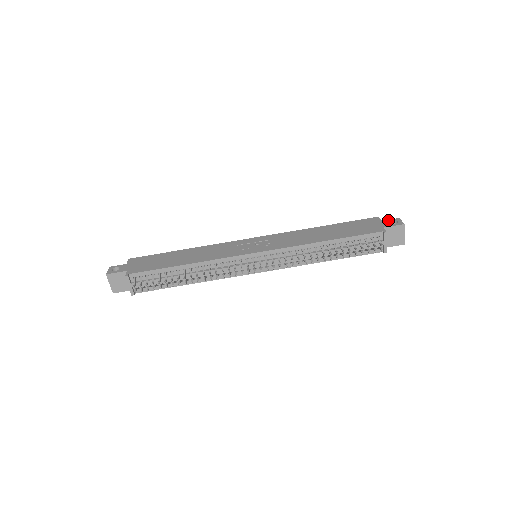
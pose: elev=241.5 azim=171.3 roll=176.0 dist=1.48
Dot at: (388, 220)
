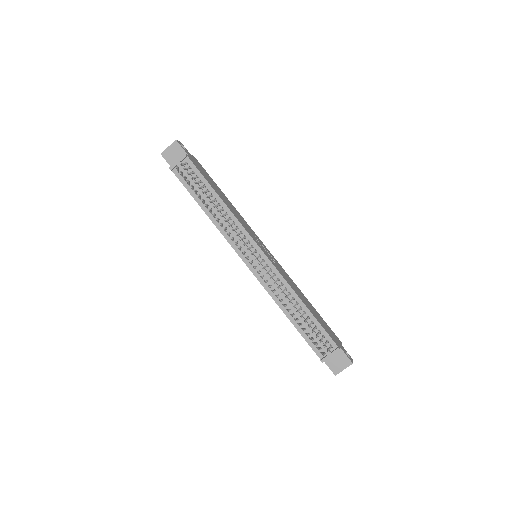
Dot at: occluded
